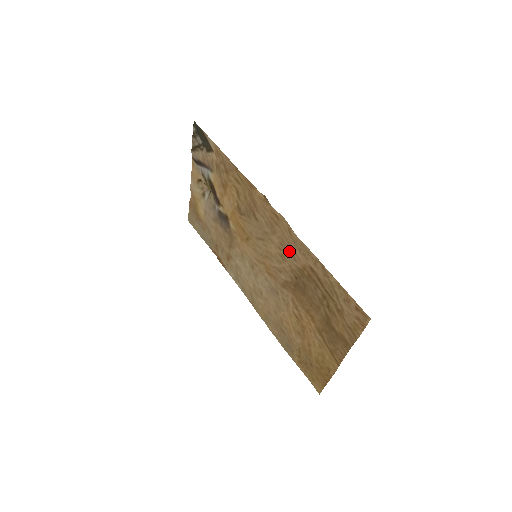
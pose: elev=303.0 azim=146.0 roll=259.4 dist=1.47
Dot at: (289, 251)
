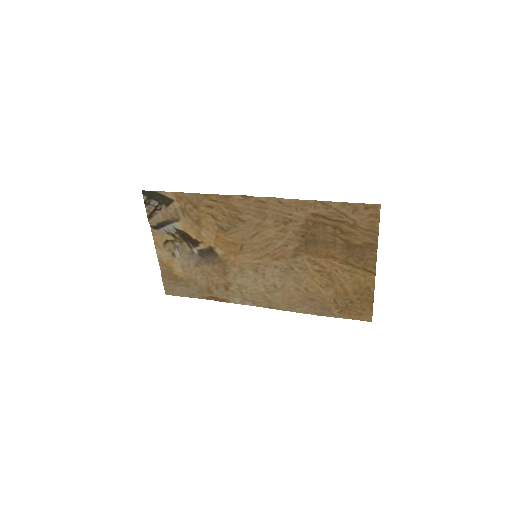
Dot at: (287, 220)
